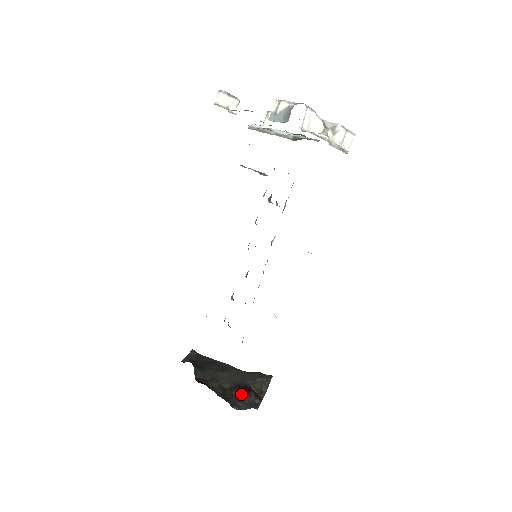
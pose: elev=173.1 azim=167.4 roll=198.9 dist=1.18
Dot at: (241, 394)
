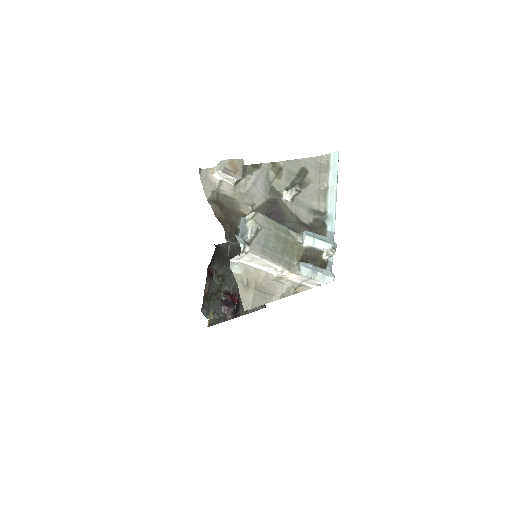
Dot at: (224, 303)
